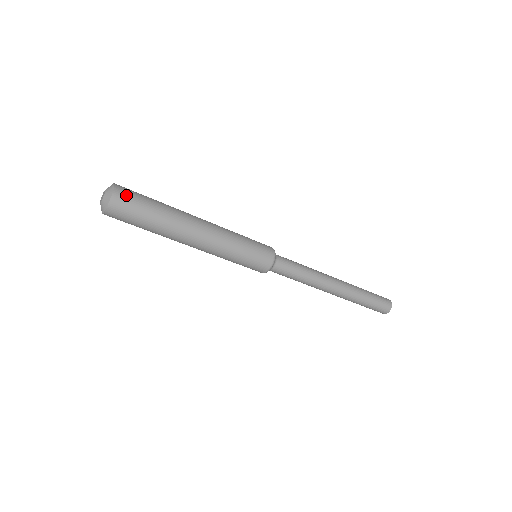
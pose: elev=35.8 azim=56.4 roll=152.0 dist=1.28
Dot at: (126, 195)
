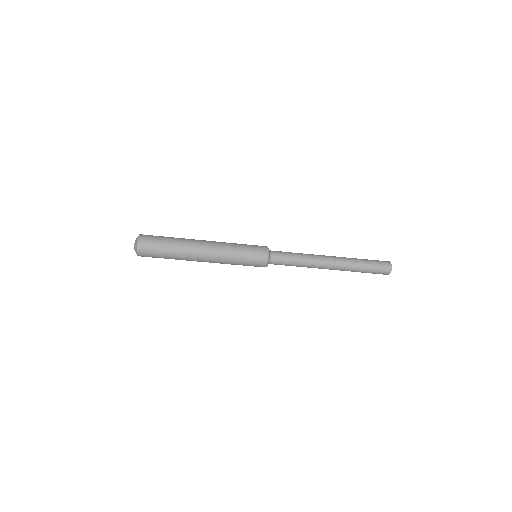
Dot at: (148, 235)
